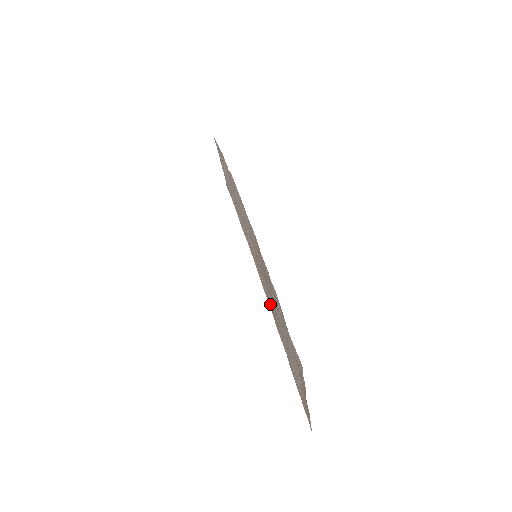
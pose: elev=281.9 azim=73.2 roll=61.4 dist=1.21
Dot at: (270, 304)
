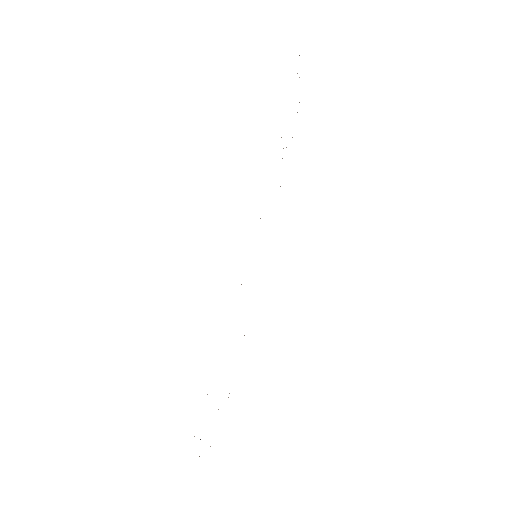
Dot at: occluded
